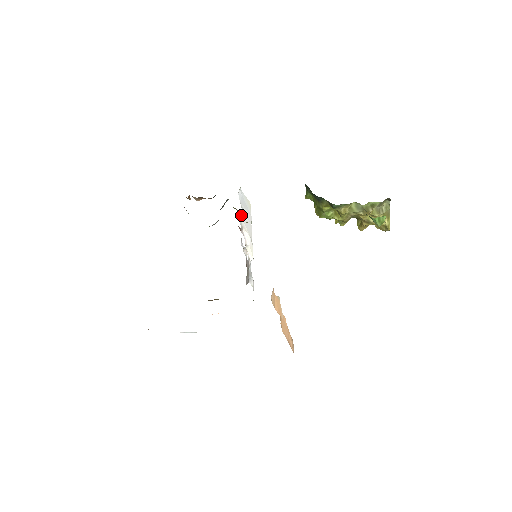
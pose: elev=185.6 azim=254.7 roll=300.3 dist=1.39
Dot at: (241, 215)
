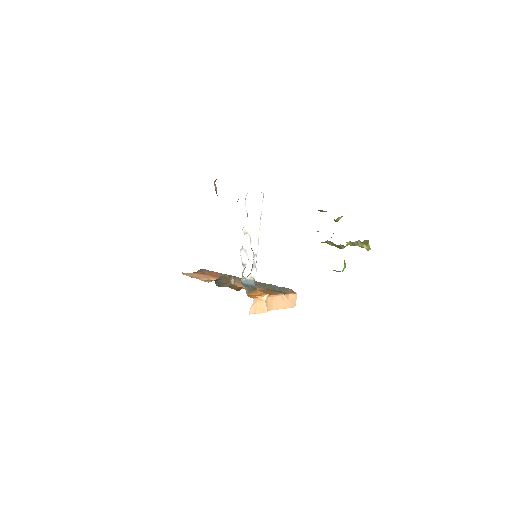
Dot at: (245, 222)
